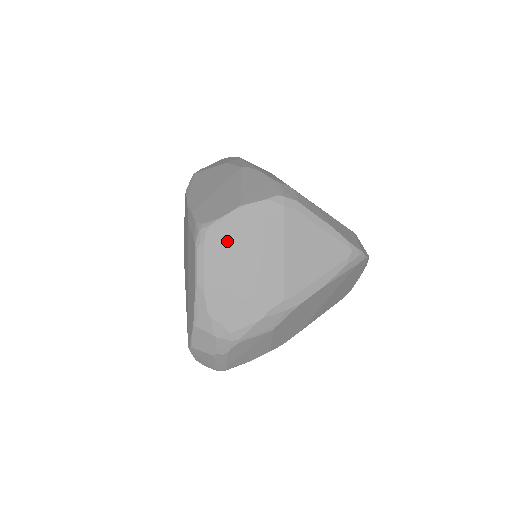
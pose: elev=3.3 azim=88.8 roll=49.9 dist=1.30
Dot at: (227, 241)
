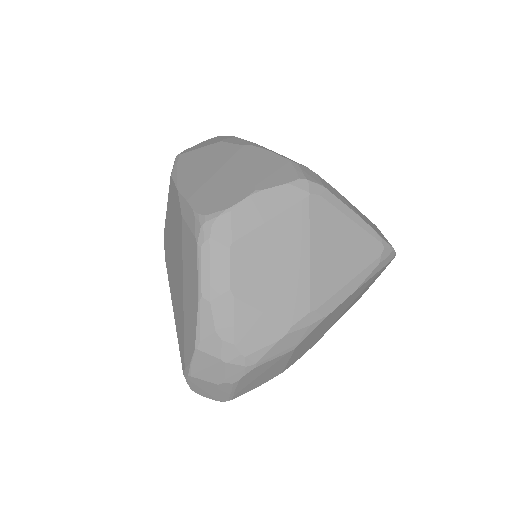
Dot at: (240, 237)
